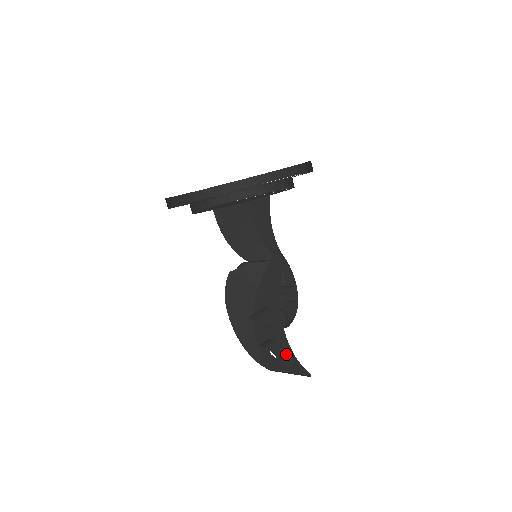
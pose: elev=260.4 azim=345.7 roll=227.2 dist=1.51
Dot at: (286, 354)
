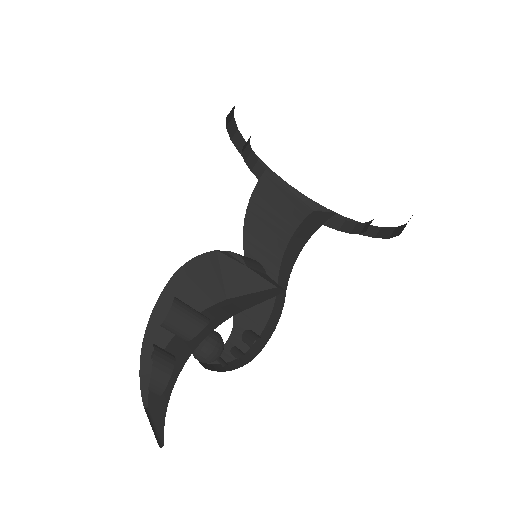
Dot at: (167, 387)
